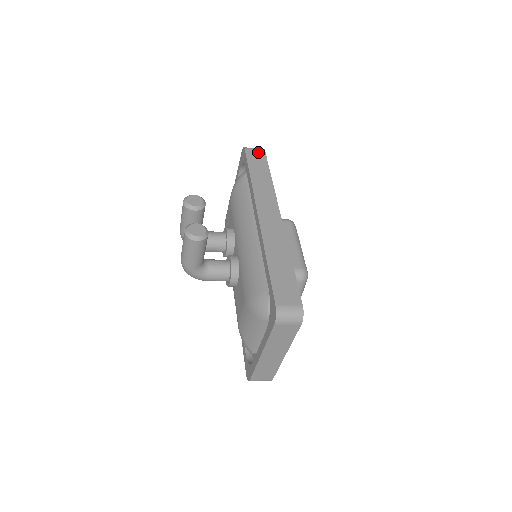
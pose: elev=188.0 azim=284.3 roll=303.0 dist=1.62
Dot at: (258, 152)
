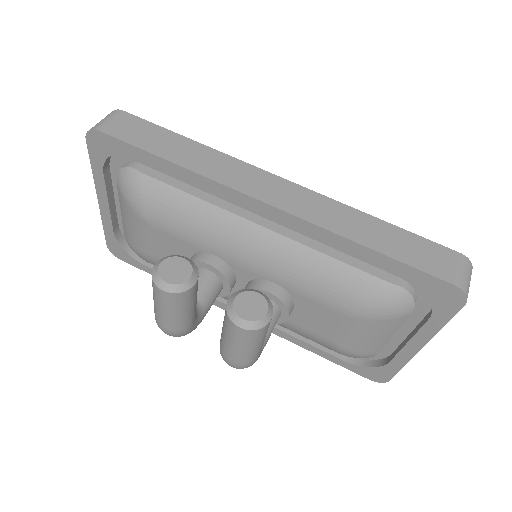
Dot at: (120, 120)
